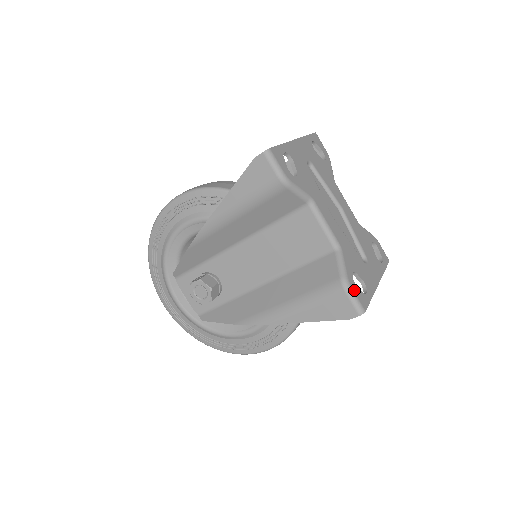
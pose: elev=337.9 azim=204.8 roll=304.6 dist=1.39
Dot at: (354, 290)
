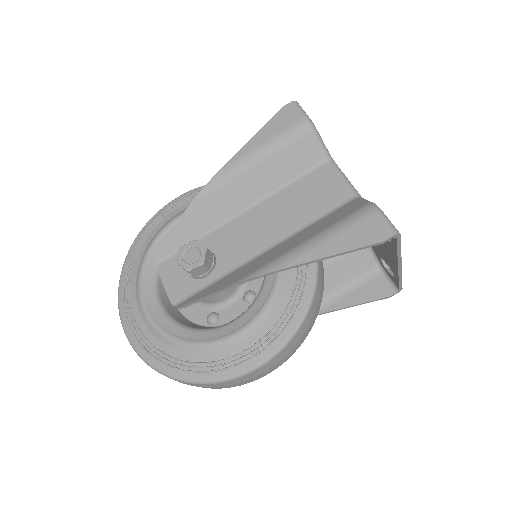
Dot at: (384, 215)
